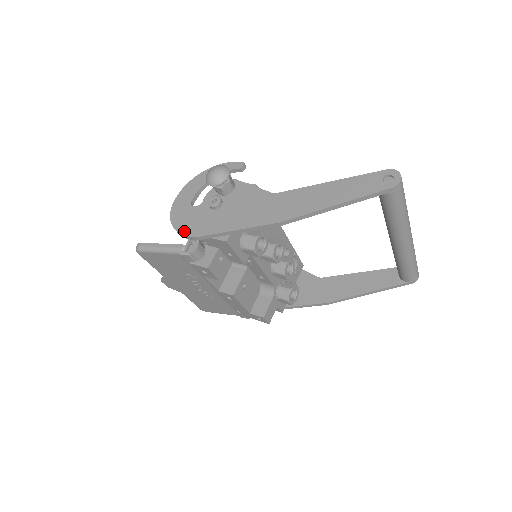
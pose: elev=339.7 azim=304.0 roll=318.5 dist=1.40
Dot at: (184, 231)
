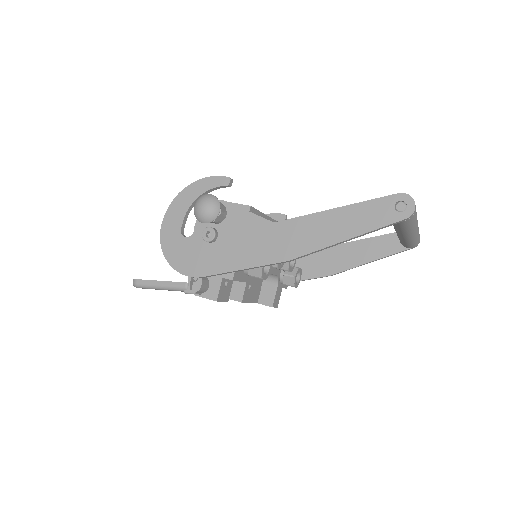
Dot at: (183, 270)
